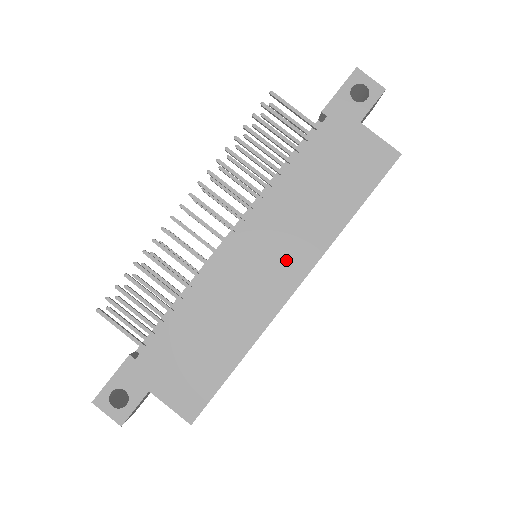
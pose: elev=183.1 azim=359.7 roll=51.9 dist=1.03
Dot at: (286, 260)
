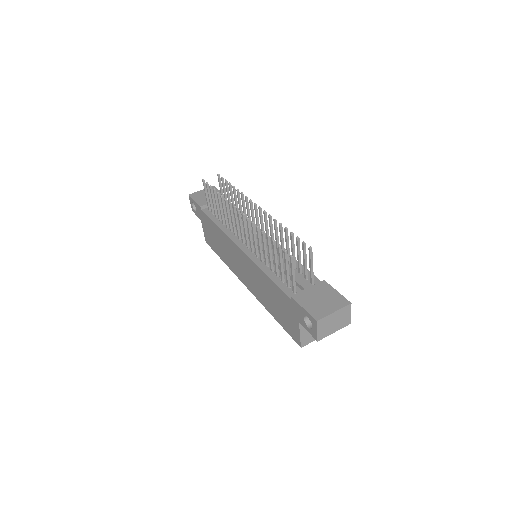
Dot at: (248, 279)
